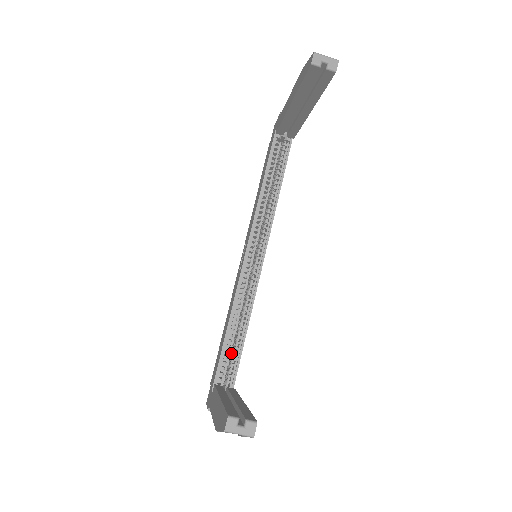
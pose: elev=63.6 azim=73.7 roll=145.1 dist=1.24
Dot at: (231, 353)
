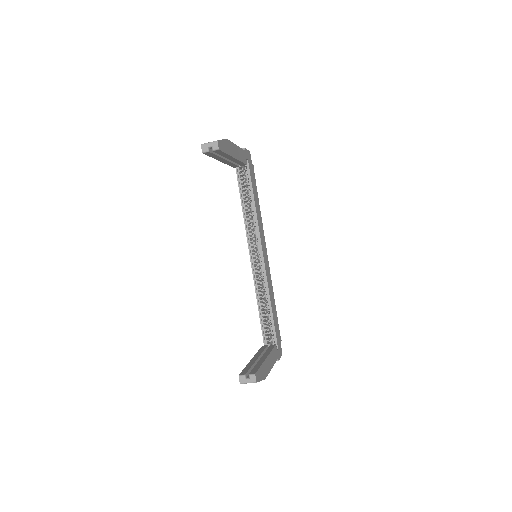
Dot at: occluded
